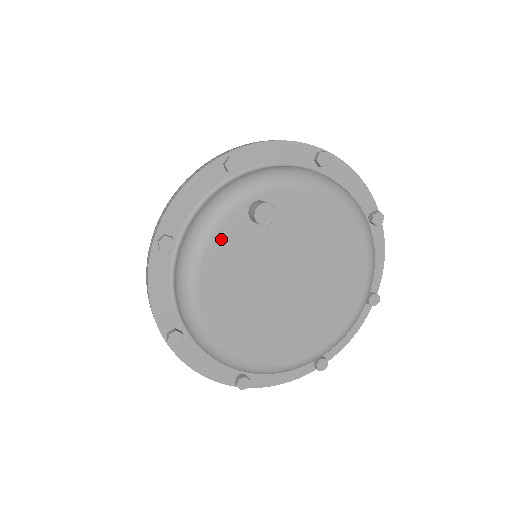
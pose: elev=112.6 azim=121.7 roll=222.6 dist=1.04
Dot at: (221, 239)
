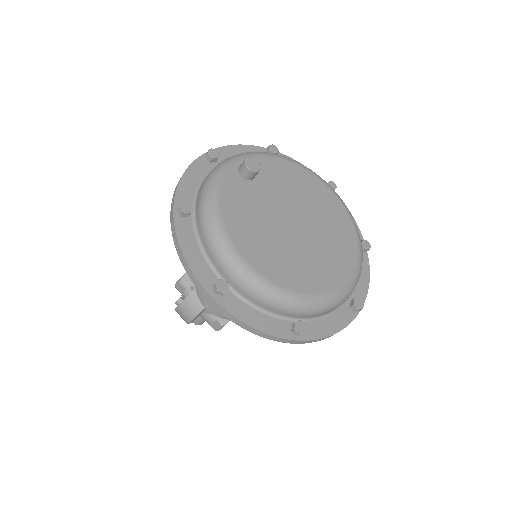
Dot at: (227, 192)
